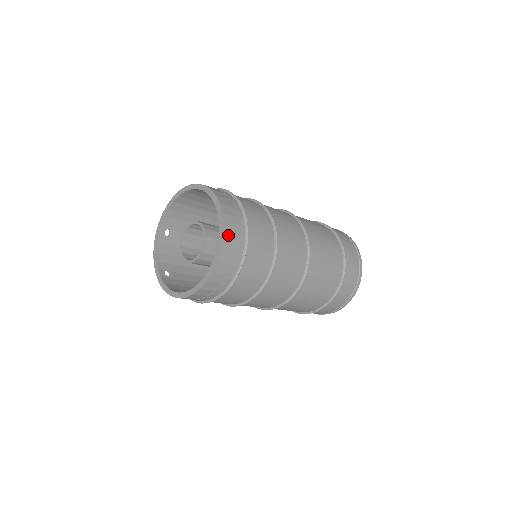
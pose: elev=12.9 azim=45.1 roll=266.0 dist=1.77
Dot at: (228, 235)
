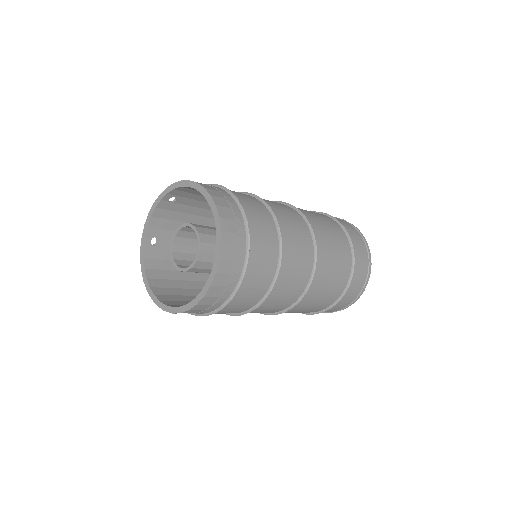
Dot at: (211, 294)
